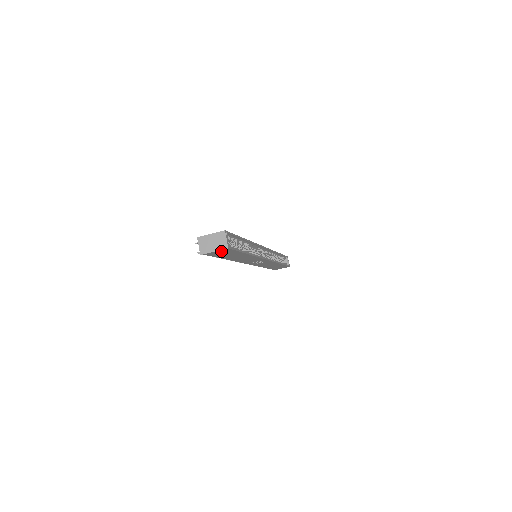
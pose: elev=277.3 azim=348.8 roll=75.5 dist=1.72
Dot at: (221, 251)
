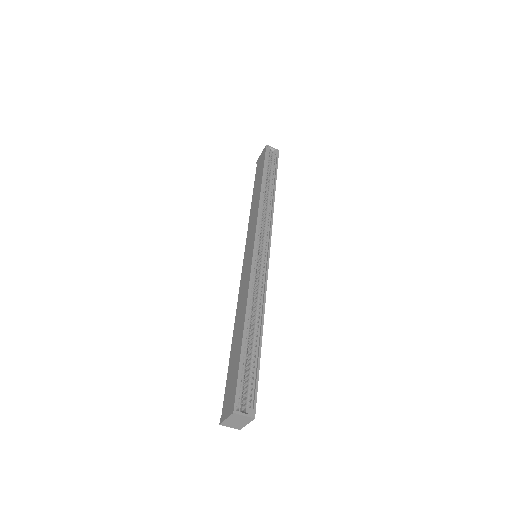
Dot at: occluded
